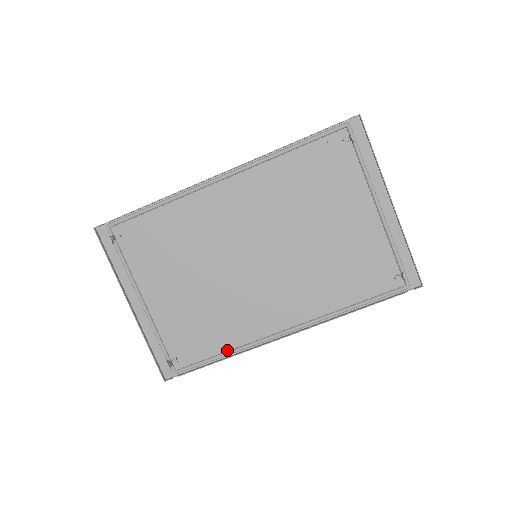
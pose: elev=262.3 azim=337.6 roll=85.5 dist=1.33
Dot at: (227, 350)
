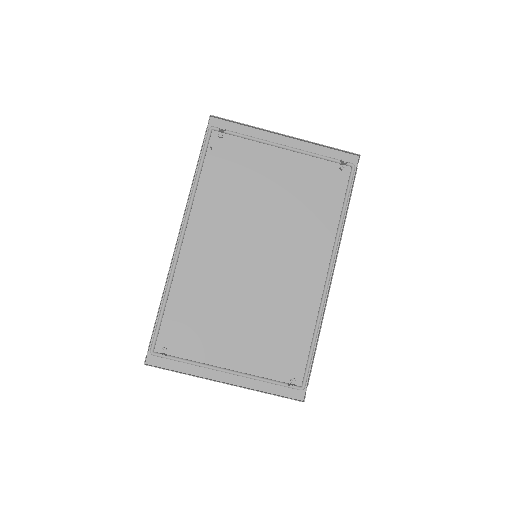
Dot at: (313, 332)
